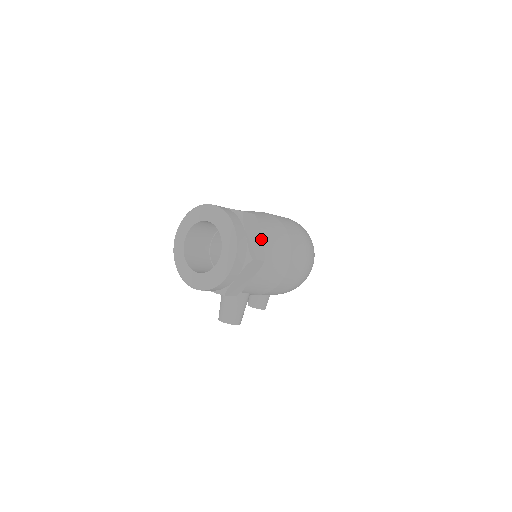
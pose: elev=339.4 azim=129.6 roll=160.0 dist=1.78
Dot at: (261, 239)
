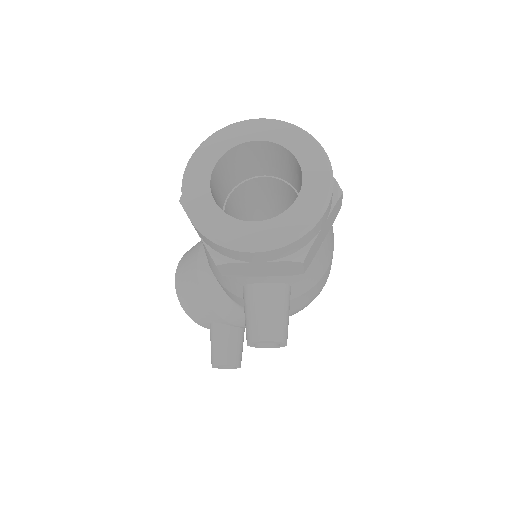
Dot at: occluded
